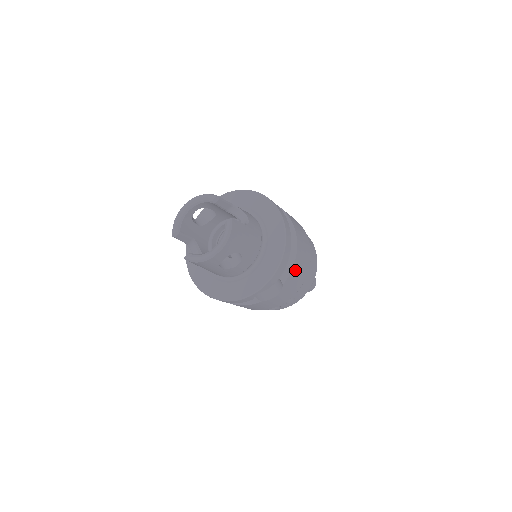
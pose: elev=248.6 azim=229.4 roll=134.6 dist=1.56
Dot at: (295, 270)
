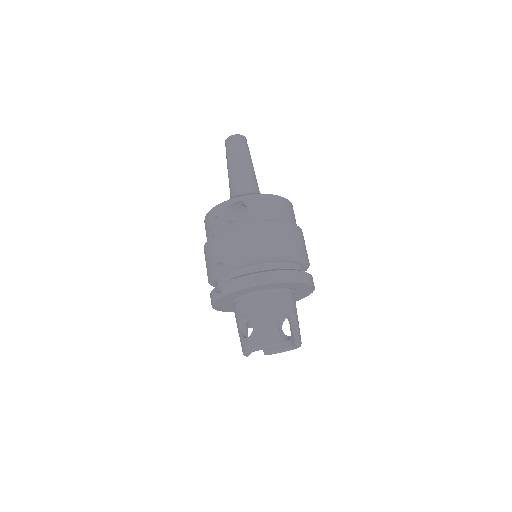
Dot at: occluded
